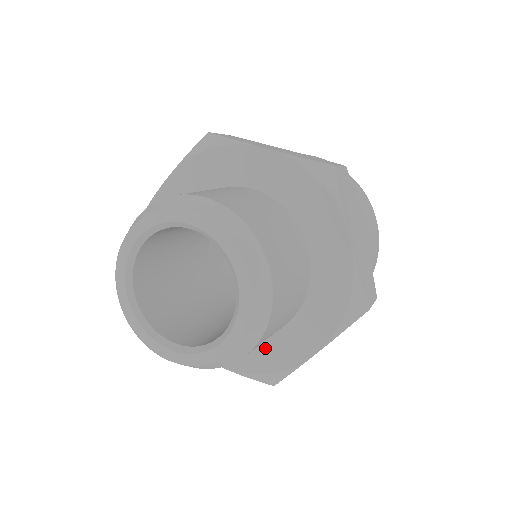
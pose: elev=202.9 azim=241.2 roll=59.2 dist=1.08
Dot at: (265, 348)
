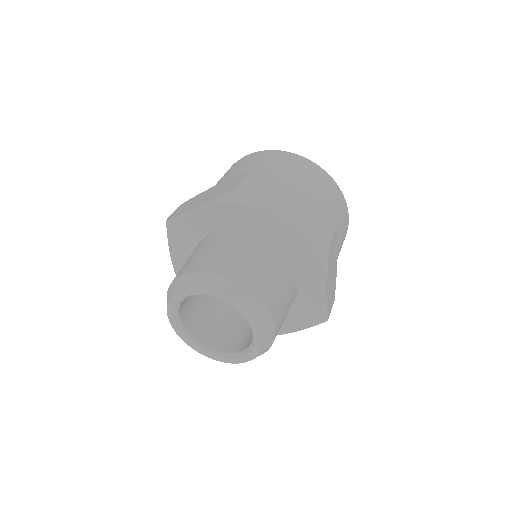
Dot at: (301, 306)
